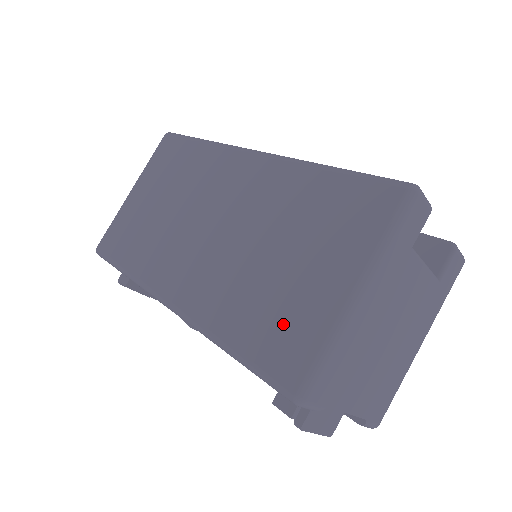
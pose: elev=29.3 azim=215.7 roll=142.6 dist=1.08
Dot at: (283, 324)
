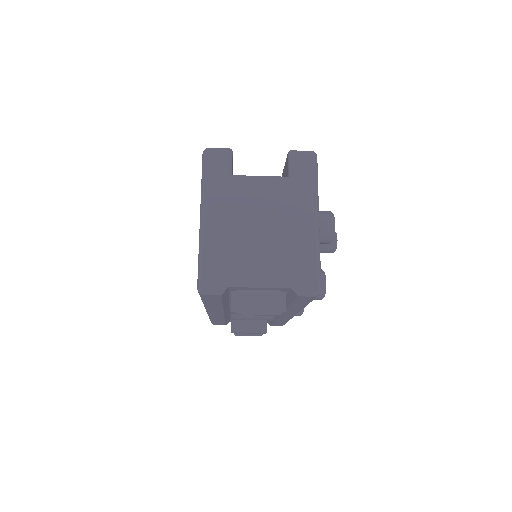
Dot at: occluded
